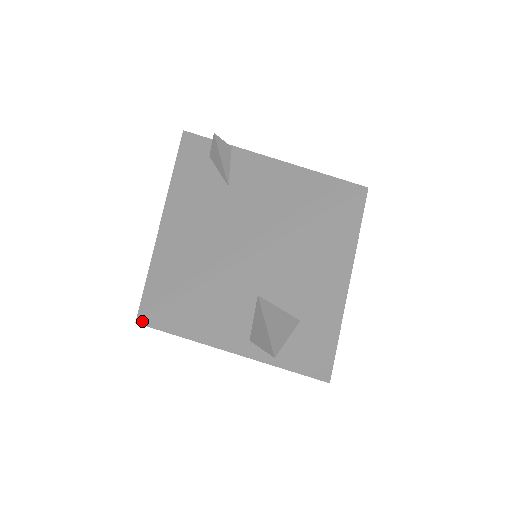
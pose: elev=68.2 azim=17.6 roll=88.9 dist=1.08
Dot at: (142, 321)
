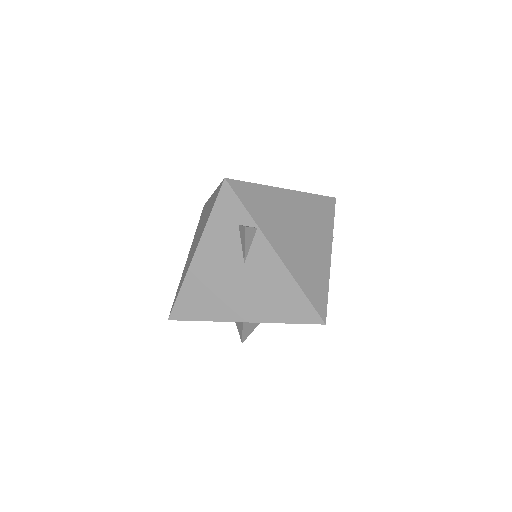
Dot at: occluded
